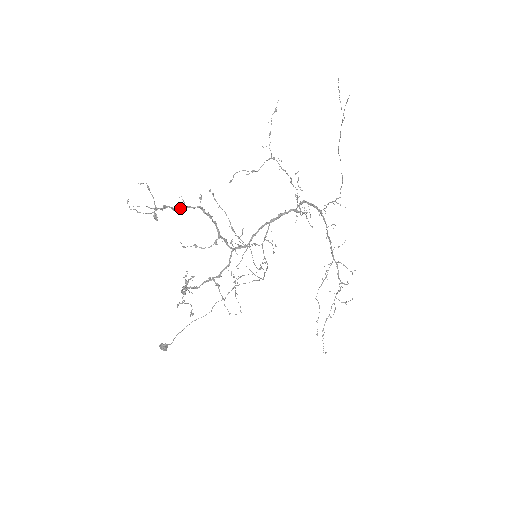
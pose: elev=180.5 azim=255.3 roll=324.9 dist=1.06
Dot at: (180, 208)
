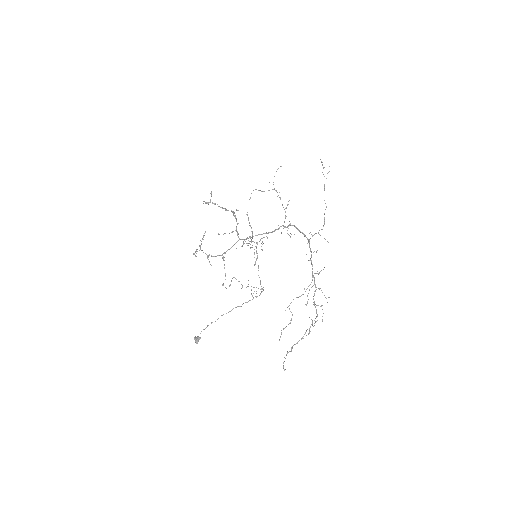
Dot at: (222, 208)
